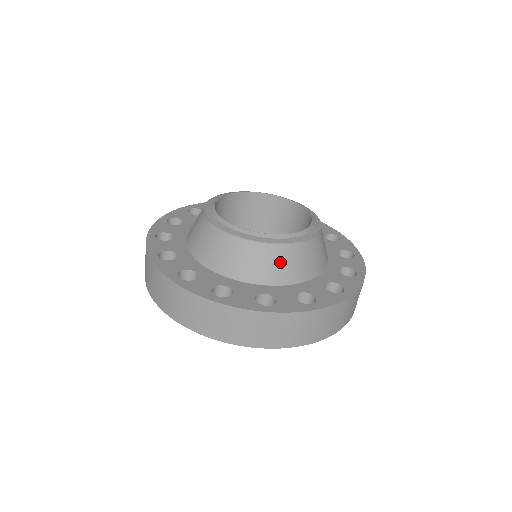
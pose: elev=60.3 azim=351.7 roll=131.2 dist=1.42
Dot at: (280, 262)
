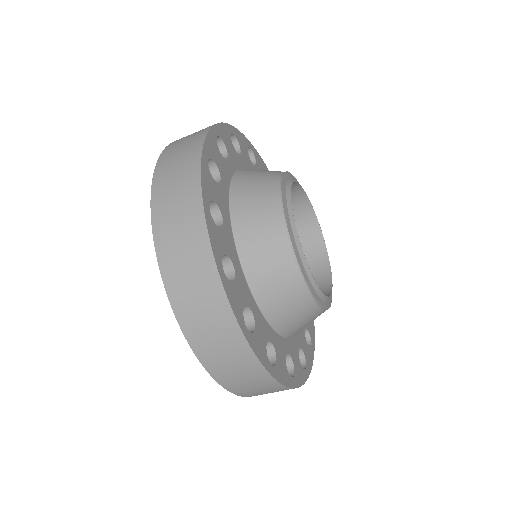
Dot at: occluded
